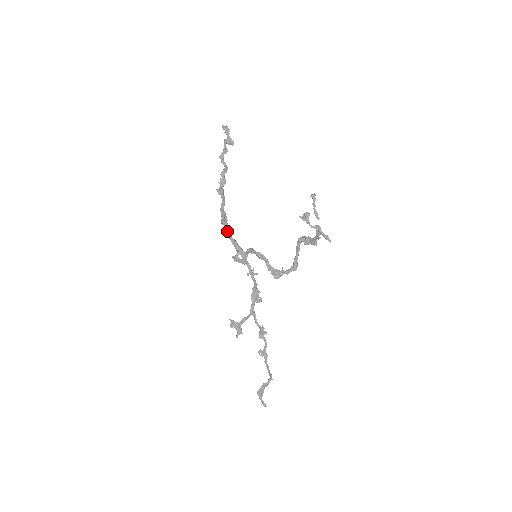
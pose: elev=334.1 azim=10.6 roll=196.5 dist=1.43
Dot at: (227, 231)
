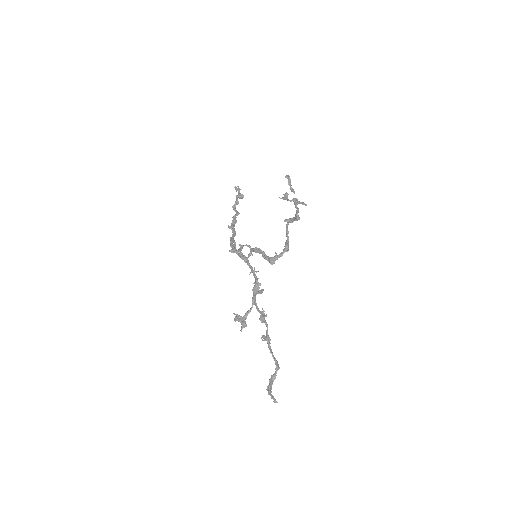
Dot at: occluded
